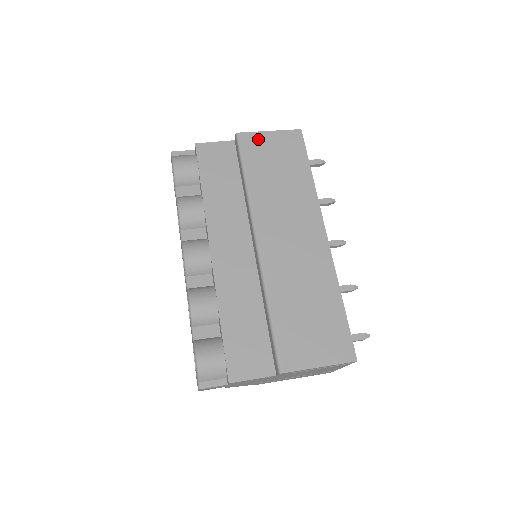
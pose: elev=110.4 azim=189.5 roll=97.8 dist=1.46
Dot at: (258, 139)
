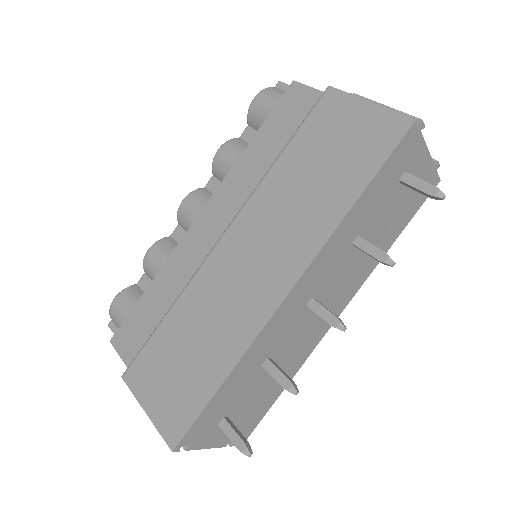
Dot at: (343, 106)
